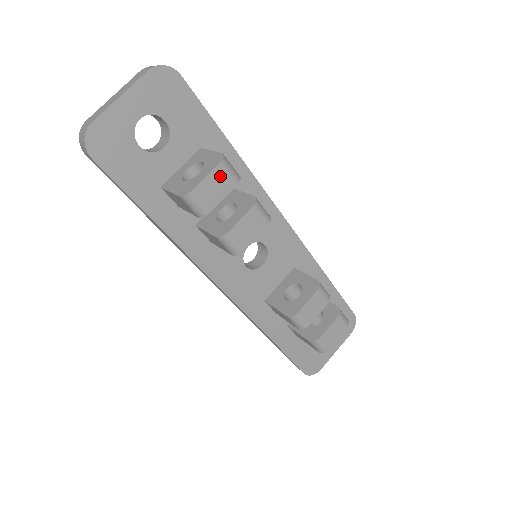
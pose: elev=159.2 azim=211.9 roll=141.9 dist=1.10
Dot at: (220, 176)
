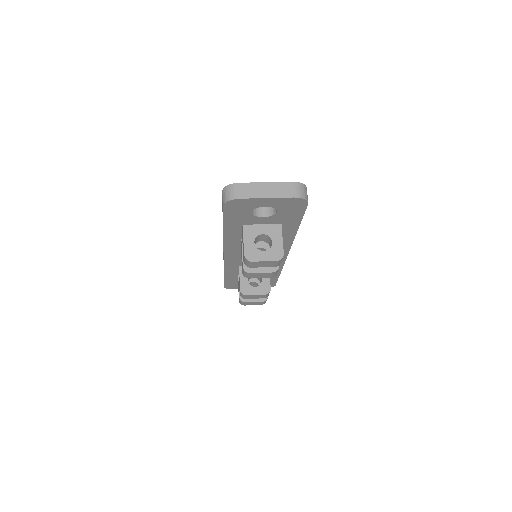
Dot at: (271, 263)
